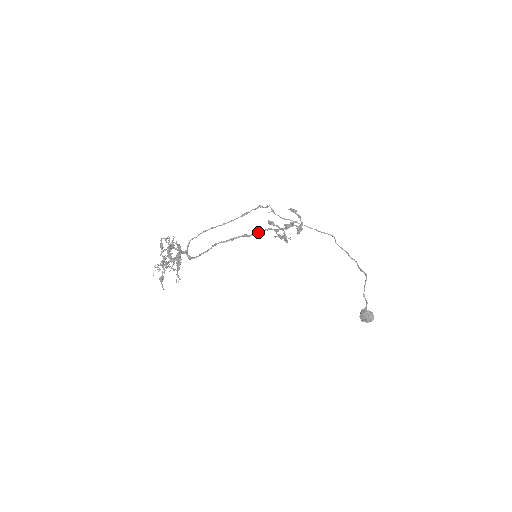
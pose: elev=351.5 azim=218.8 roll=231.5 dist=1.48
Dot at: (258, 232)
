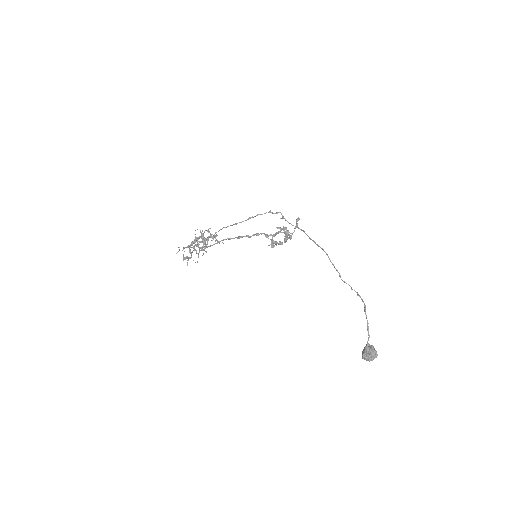
Dot at: occluded
